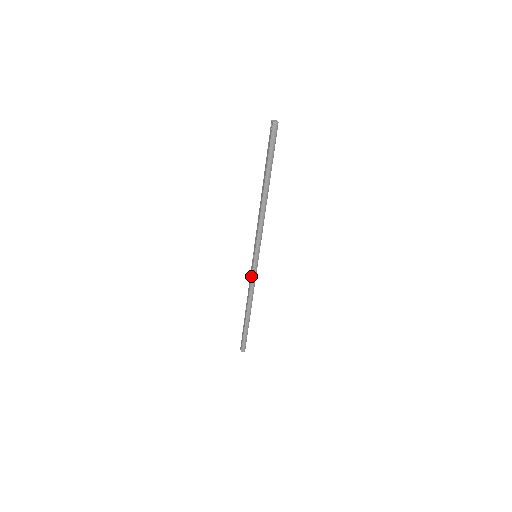
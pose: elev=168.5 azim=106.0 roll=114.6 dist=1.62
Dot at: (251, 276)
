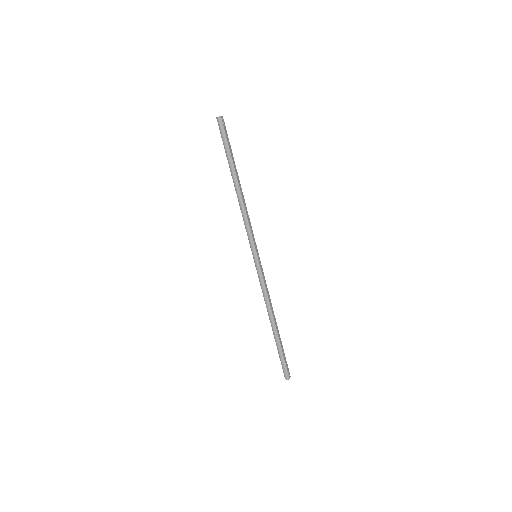
Dot at: (259, 279)
